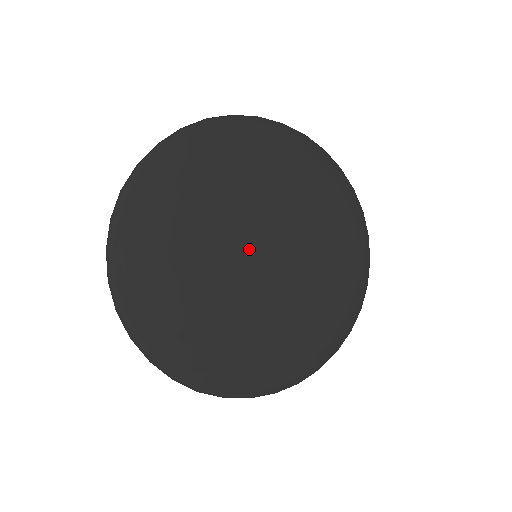
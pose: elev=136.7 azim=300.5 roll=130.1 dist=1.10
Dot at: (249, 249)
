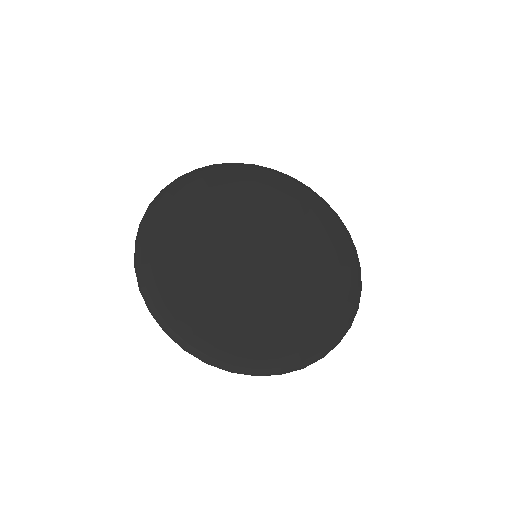
Dot at: (250, 250)
